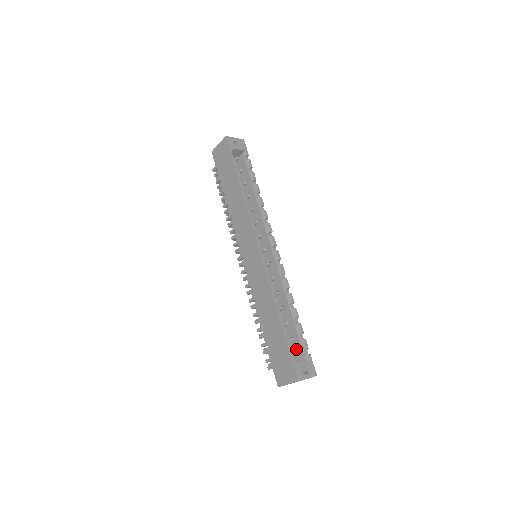
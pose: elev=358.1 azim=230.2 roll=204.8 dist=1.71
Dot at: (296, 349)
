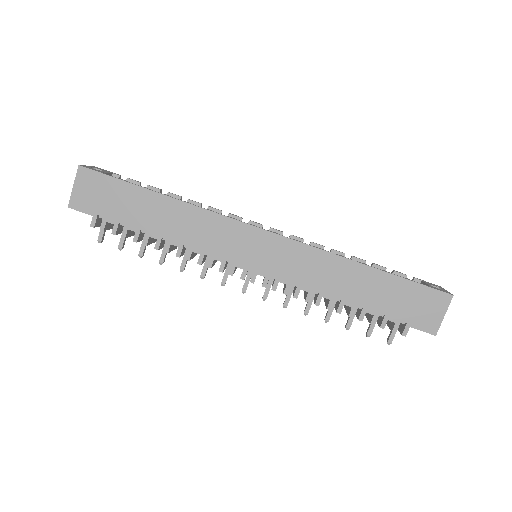
Dot at: occluded
